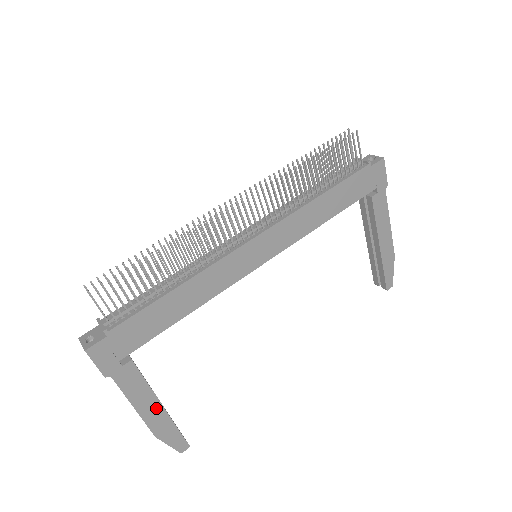
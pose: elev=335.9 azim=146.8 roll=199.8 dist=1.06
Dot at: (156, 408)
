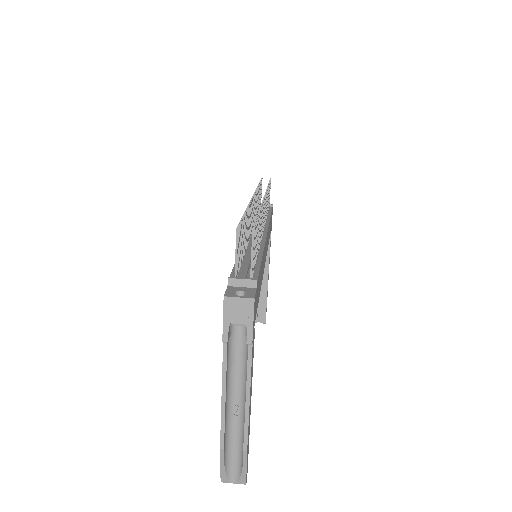
Dot at: (250, 405)
